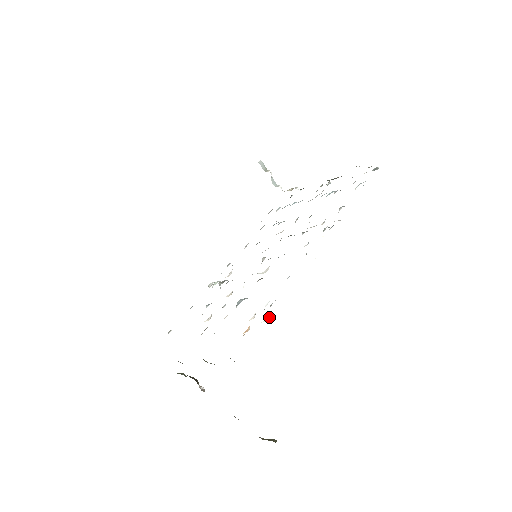
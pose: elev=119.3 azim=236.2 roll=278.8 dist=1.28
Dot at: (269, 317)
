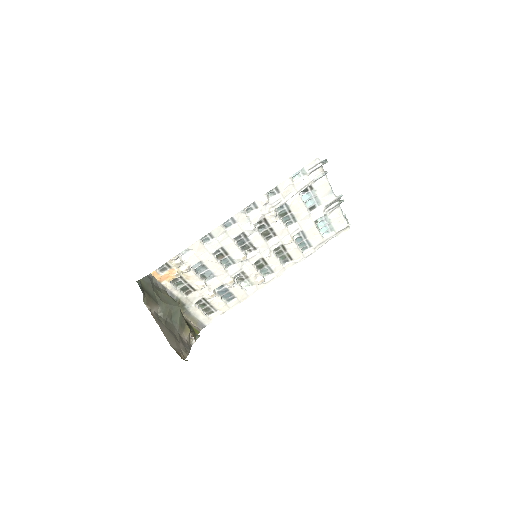
Dot at: (178, 261)
